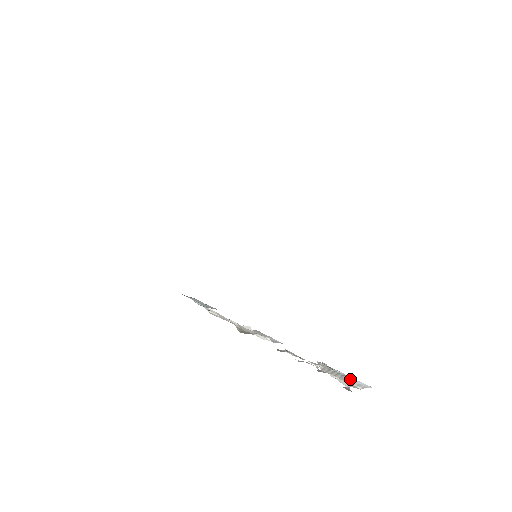
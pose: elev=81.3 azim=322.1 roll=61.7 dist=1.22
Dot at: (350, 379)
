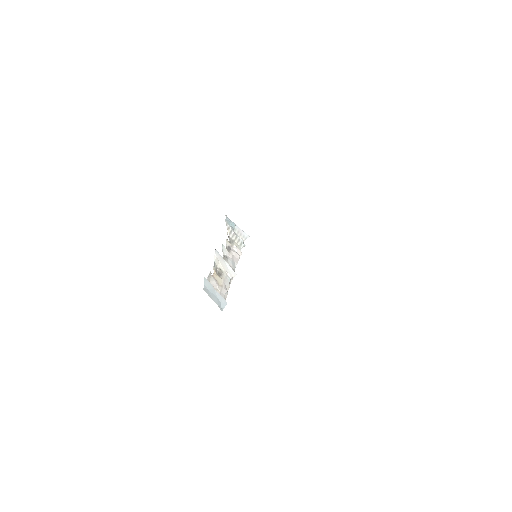
Dot at: (240, 231)
